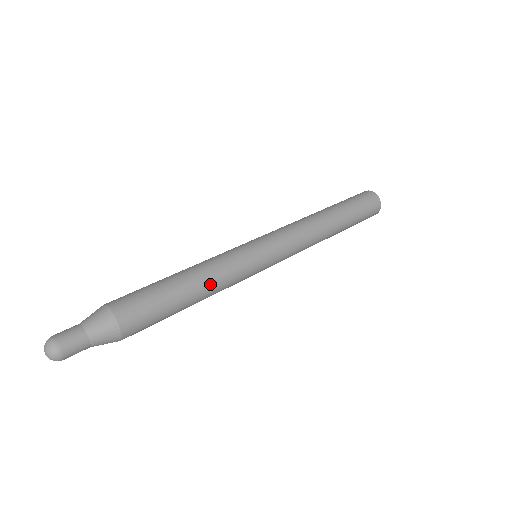
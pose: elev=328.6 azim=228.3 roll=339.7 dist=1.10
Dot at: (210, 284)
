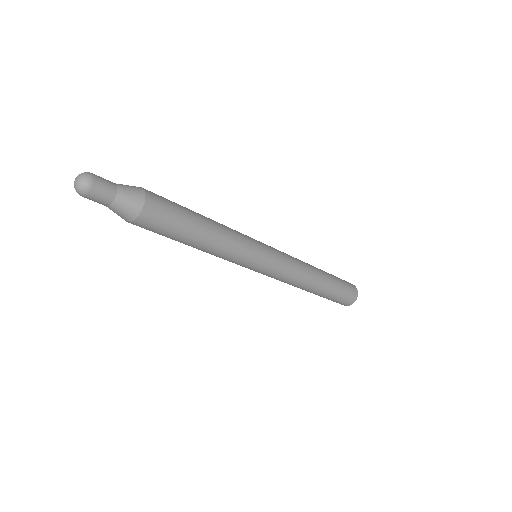
Dot at: (220, 225)
